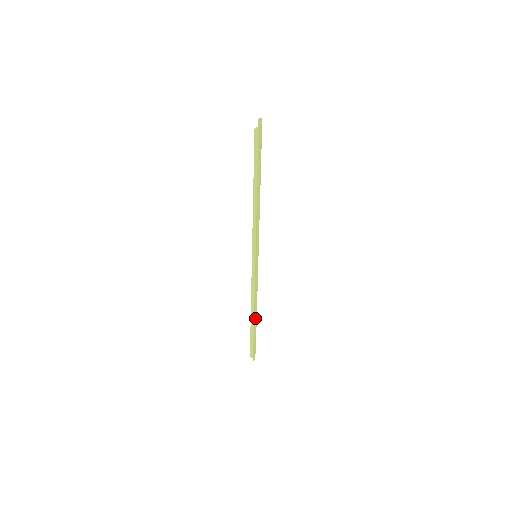
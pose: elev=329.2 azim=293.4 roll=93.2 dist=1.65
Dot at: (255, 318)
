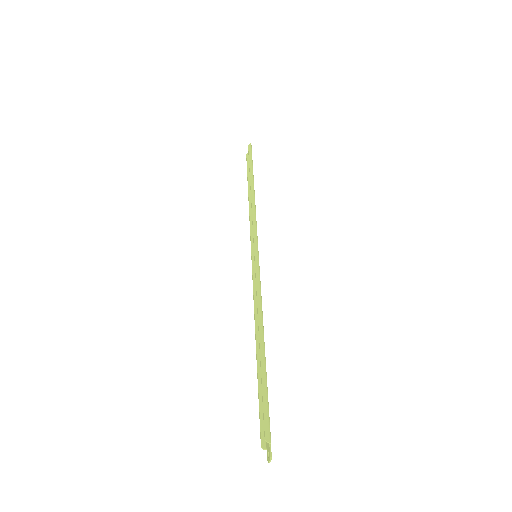
Dot at: occluded
